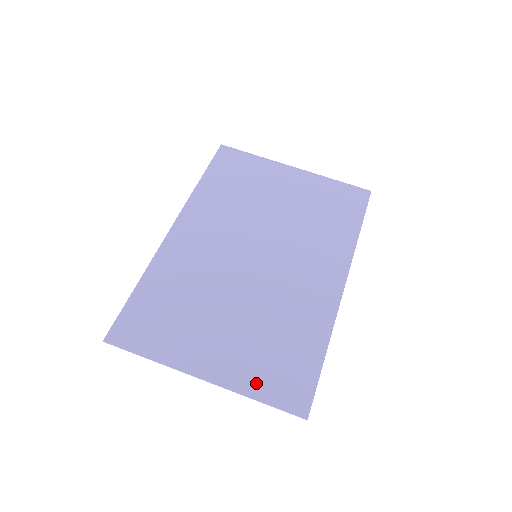
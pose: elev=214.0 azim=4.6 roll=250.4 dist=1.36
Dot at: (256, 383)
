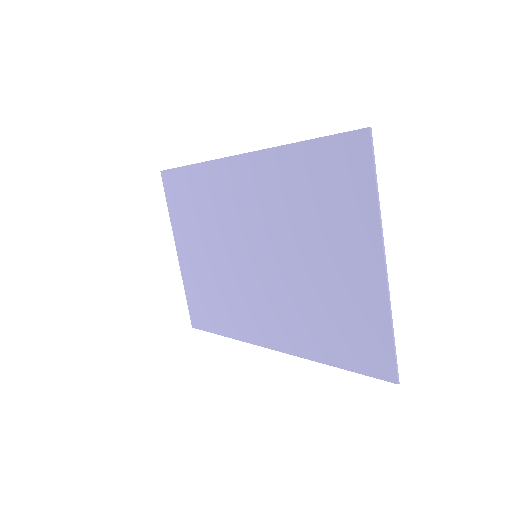
Dot at: (190, 289)
